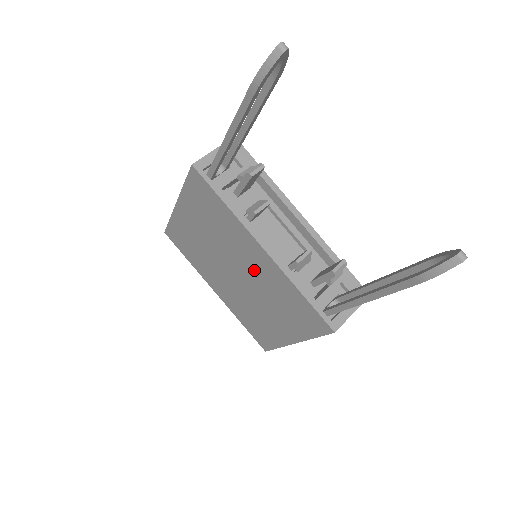
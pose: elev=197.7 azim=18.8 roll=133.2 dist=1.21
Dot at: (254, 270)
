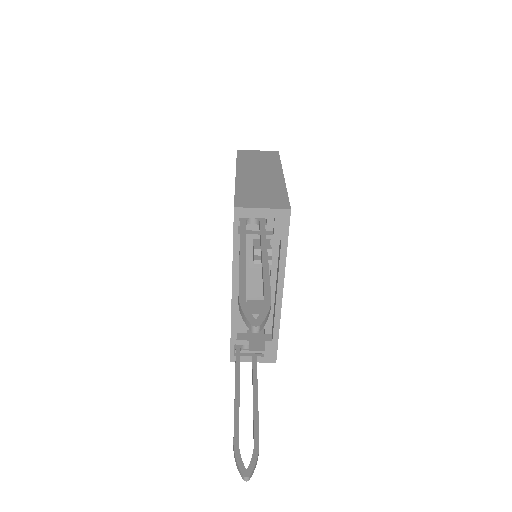
Dot at: occluded
